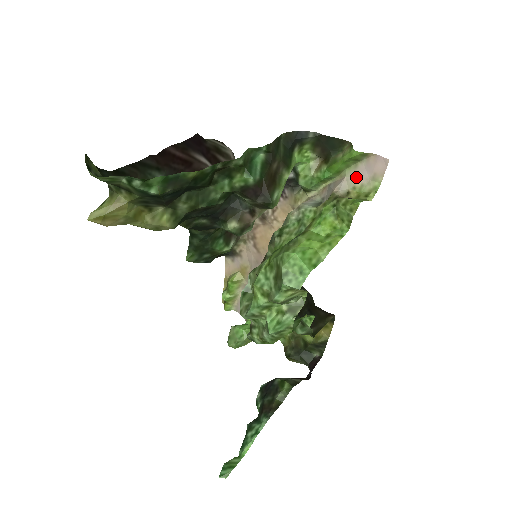
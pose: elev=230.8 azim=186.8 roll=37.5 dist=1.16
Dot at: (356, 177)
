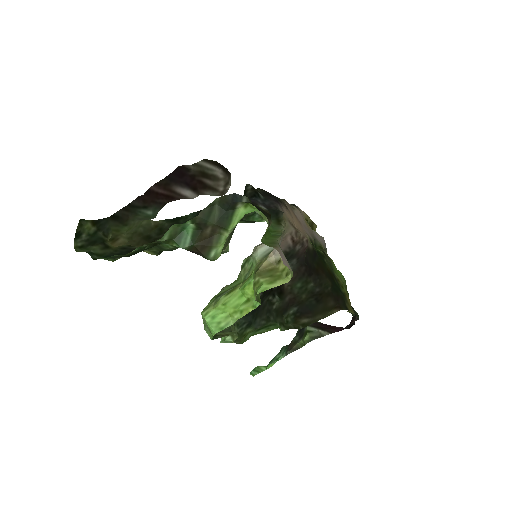
Dot at: (282, 251)
